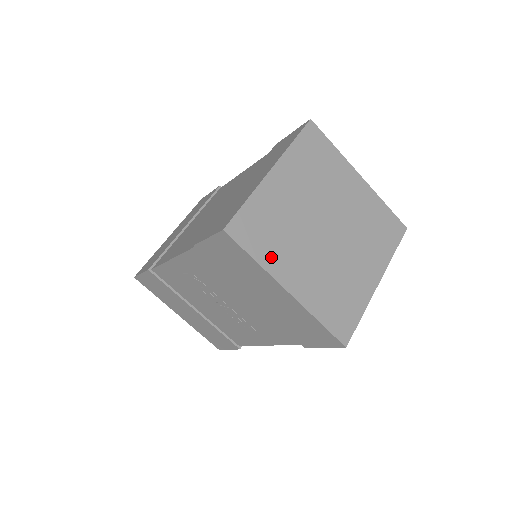
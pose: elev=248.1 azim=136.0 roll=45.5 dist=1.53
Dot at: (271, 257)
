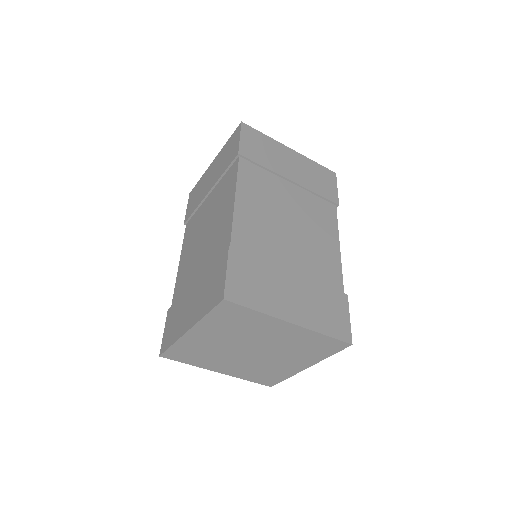
Dot at: (201, 363)
